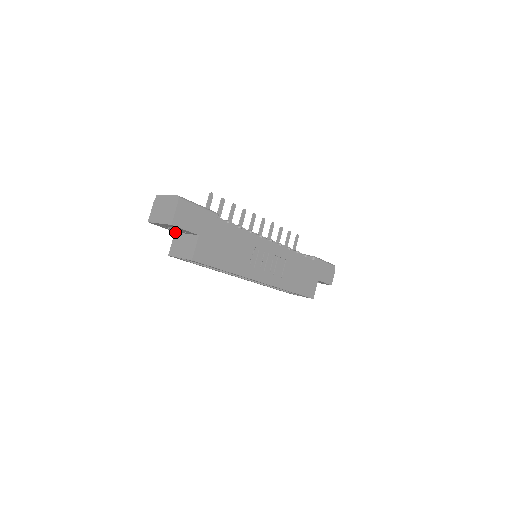
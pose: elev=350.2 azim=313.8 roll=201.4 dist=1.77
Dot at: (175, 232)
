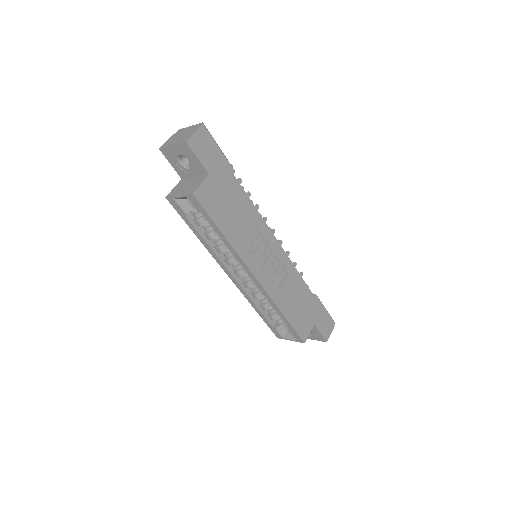
Dot at: (182, 179)
